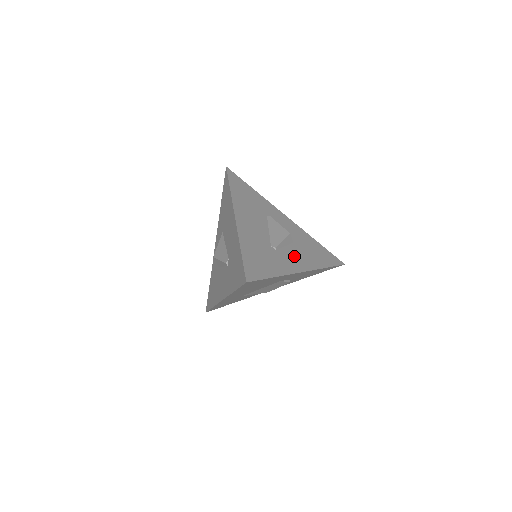
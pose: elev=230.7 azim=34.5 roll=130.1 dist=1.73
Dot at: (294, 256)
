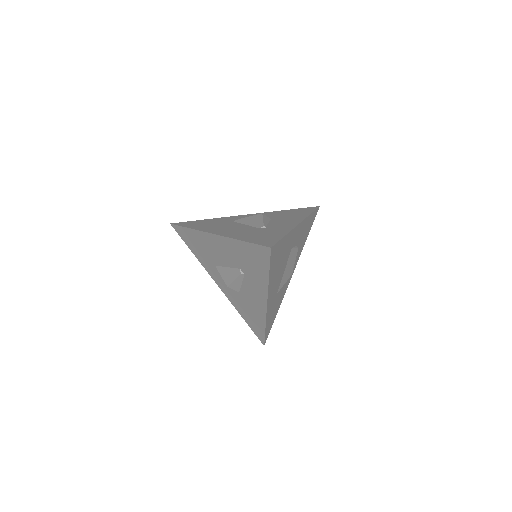
Dot at: (282, 222)
